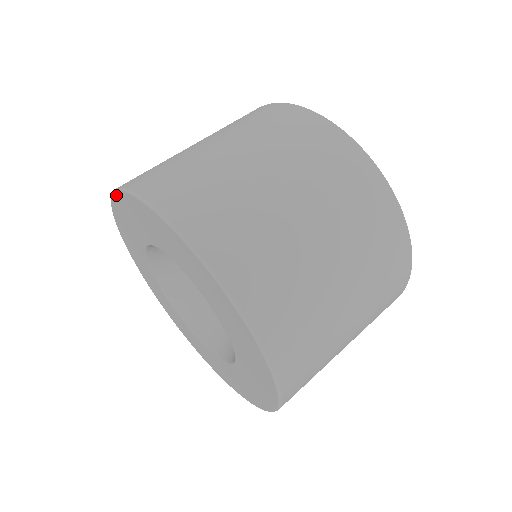
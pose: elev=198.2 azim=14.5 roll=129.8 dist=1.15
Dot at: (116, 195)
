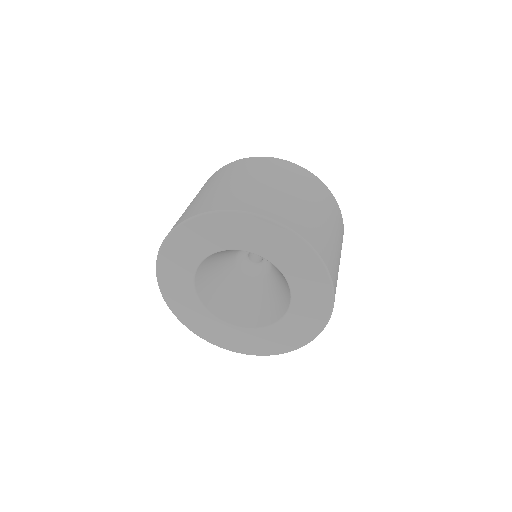
Dot at: (161, 253)
